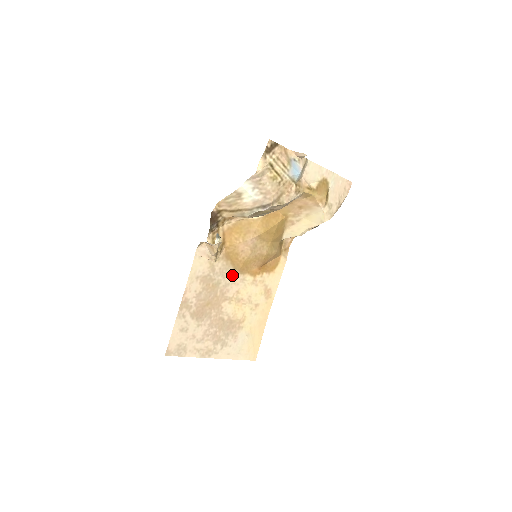
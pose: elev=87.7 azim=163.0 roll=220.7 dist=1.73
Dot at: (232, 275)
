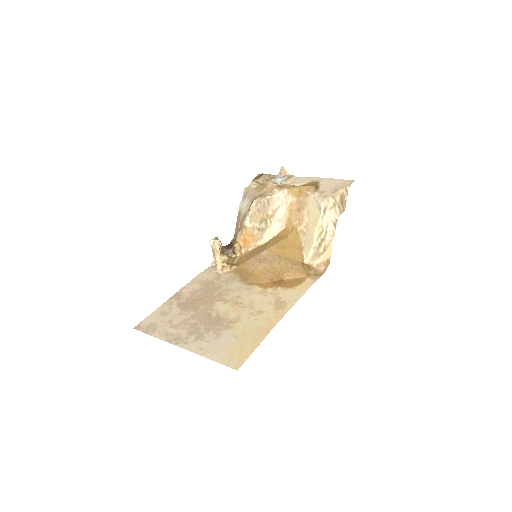
Dot at: (237, 284)
